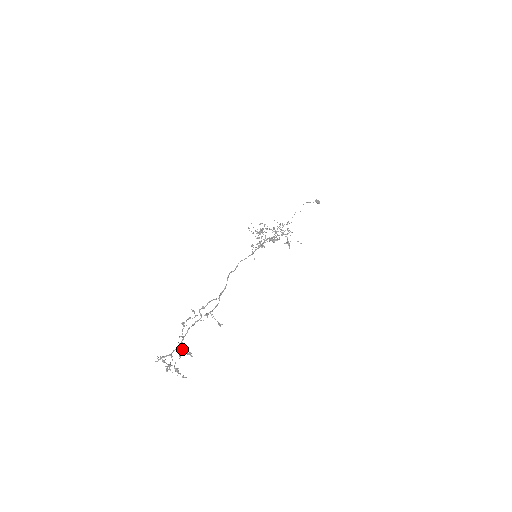
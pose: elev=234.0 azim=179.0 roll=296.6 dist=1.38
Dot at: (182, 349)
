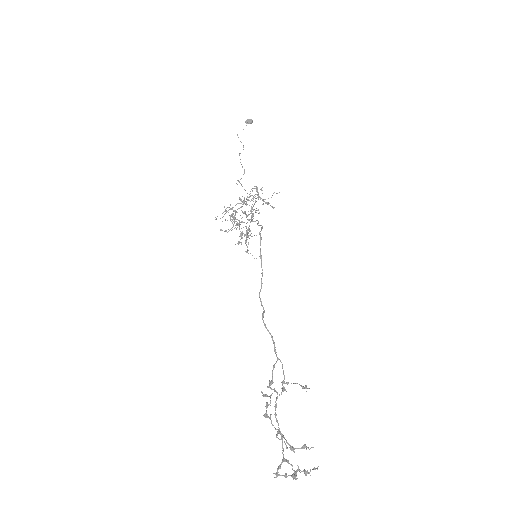
Dot at: (292, 448)
